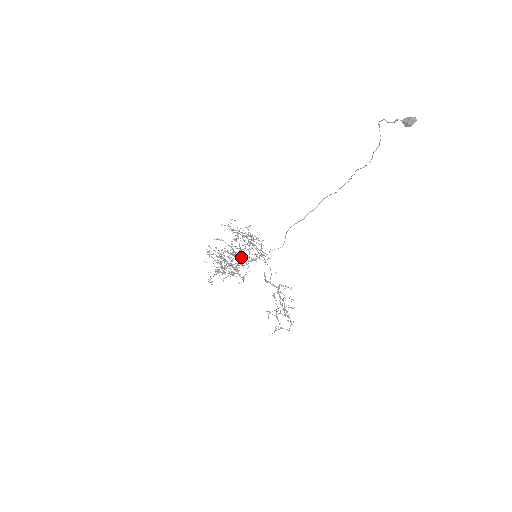
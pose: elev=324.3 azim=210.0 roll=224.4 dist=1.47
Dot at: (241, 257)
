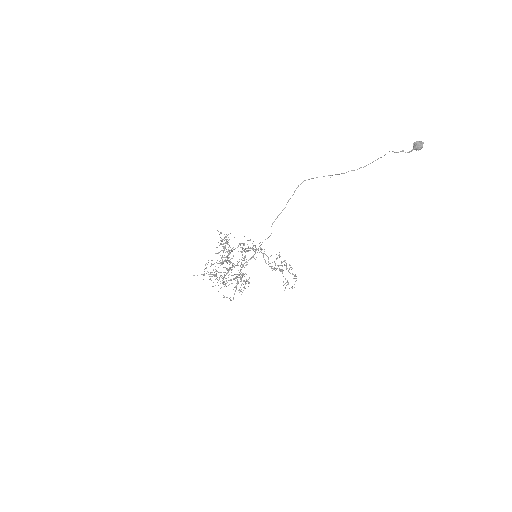
Dot at: occluded
